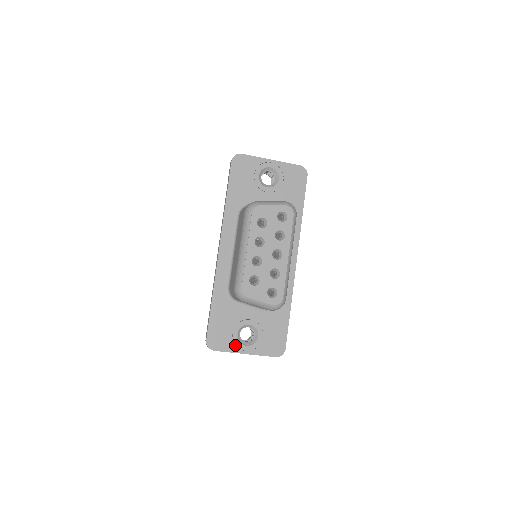
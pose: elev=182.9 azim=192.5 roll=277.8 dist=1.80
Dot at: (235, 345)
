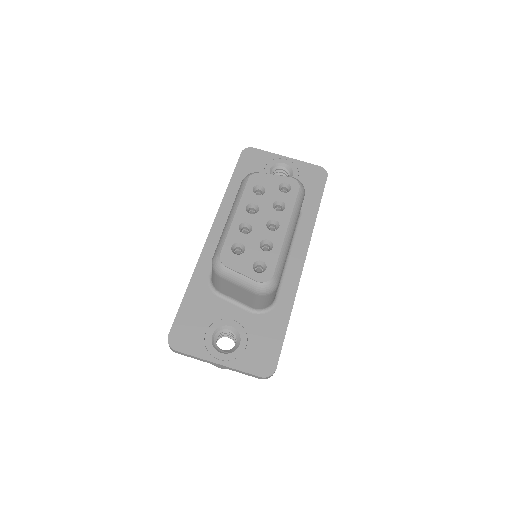
Dot at: (206, 349)
